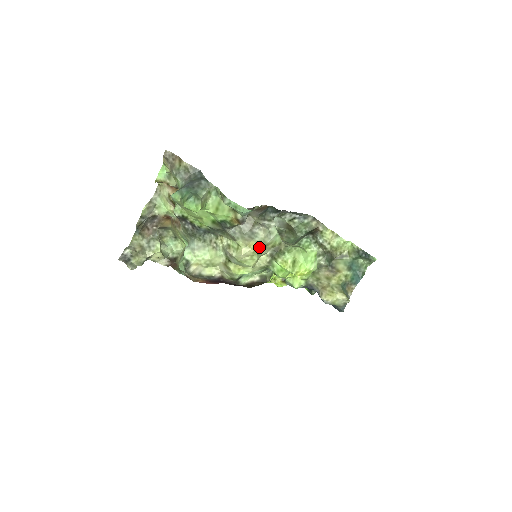
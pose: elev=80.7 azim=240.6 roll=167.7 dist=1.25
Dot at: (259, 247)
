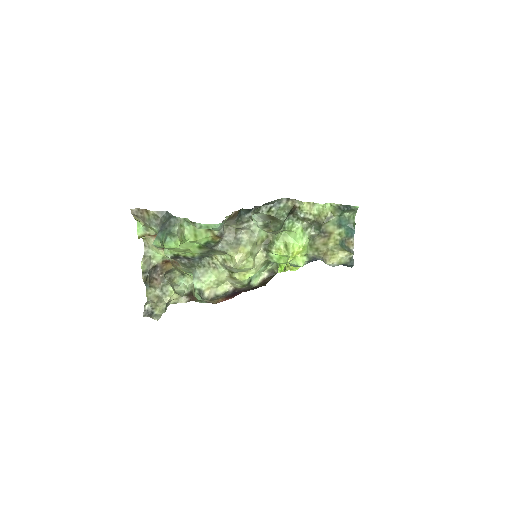
Dot at: (248, 249)
